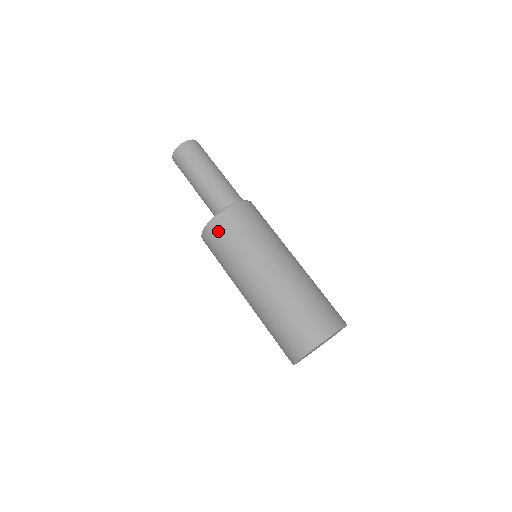
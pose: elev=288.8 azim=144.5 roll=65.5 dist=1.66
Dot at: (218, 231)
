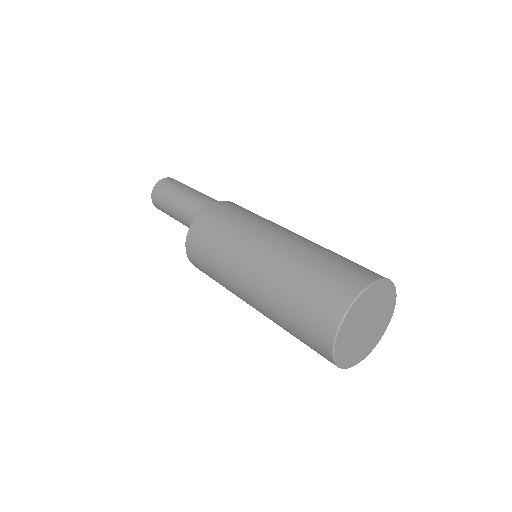
Dot at: (195, 250)
